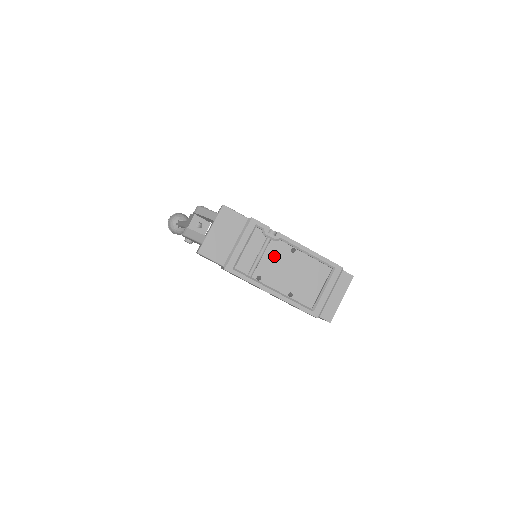
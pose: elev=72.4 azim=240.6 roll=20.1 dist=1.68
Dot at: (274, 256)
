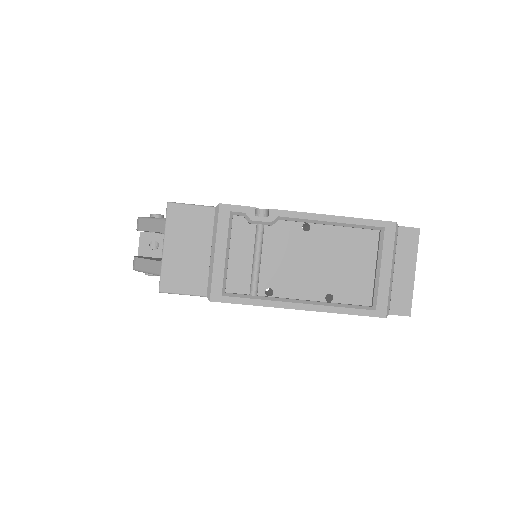
Dot at: (279, 249)
